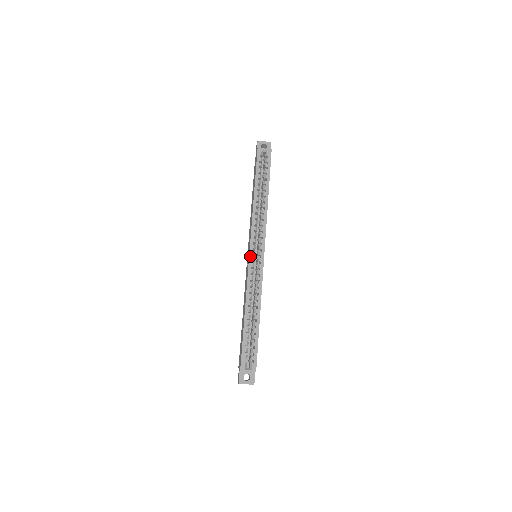
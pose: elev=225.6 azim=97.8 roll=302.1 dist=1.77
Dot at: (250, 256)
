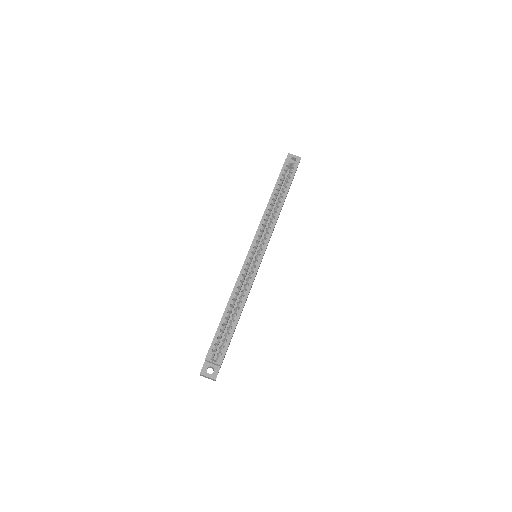
Dot at: (249, 252)
